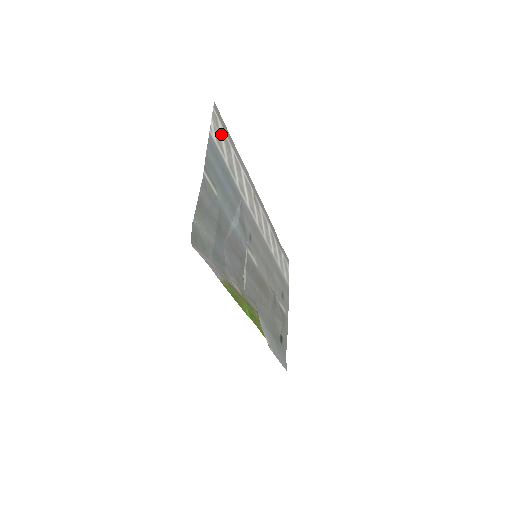
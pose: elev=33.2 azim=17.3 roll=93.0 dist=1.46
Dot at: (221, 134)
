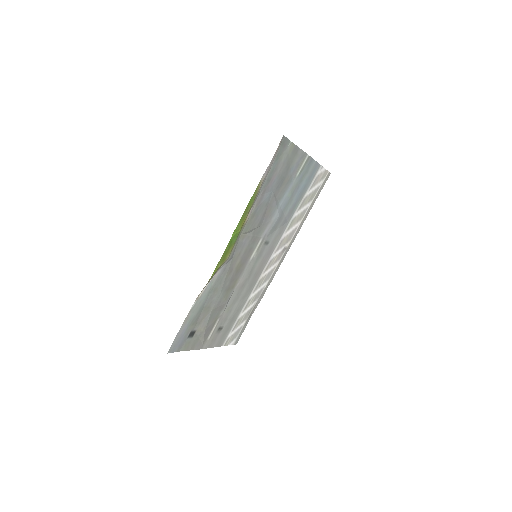
Dot at: (318, 184)
